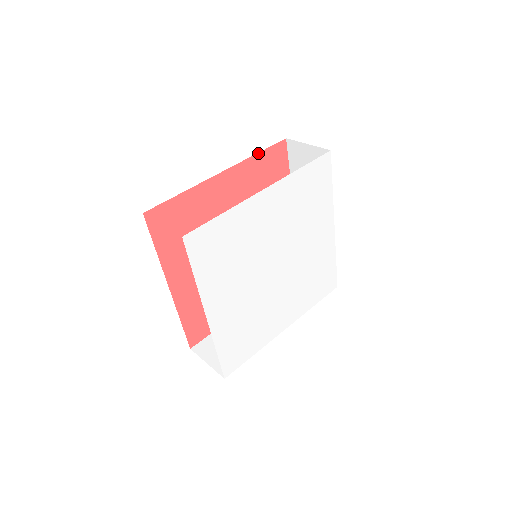
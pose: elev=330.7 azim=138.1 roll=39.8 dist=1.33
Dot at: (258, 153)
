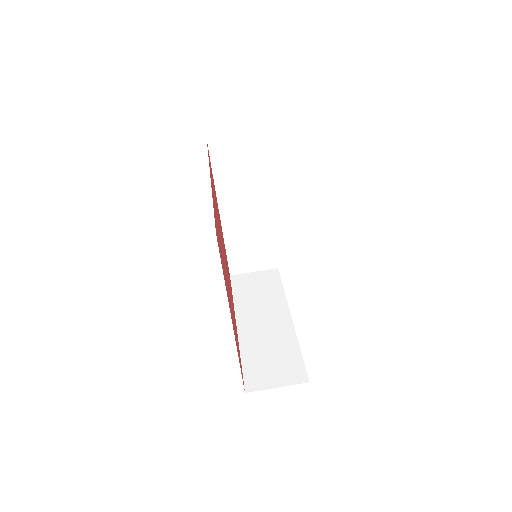
Dot at: occluded
